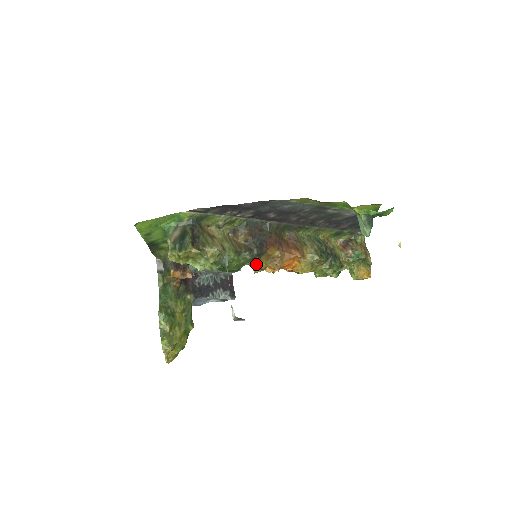
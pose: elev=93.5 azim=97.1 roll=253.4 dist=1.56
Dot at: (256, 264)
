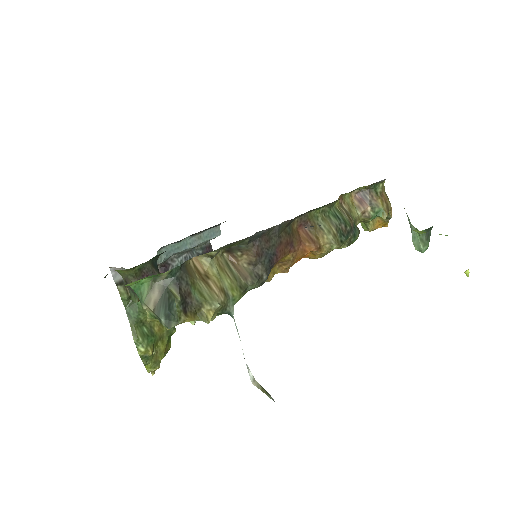
Dot at: occluded
